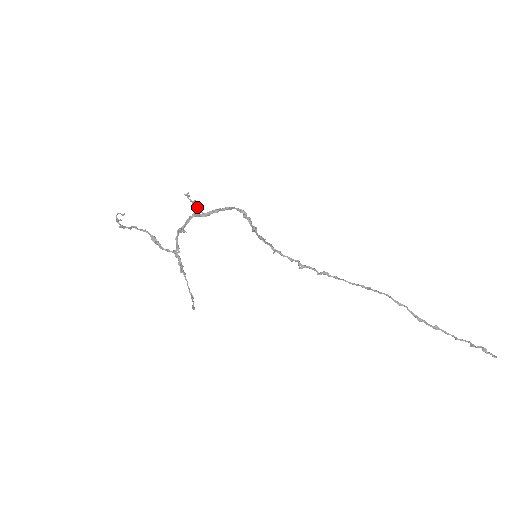
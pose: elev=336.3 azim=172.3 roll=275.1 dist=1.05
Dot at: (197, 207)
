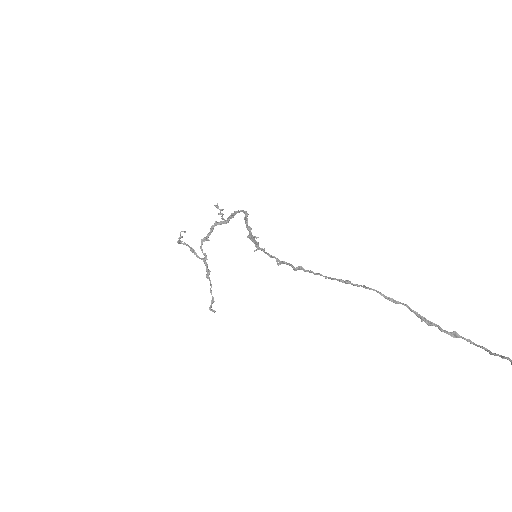
Dot at: occluded
